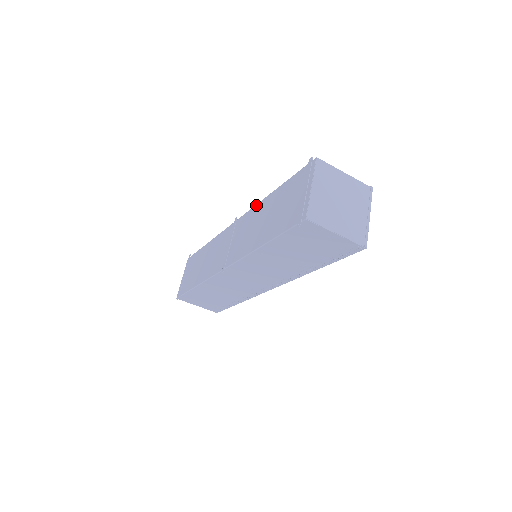
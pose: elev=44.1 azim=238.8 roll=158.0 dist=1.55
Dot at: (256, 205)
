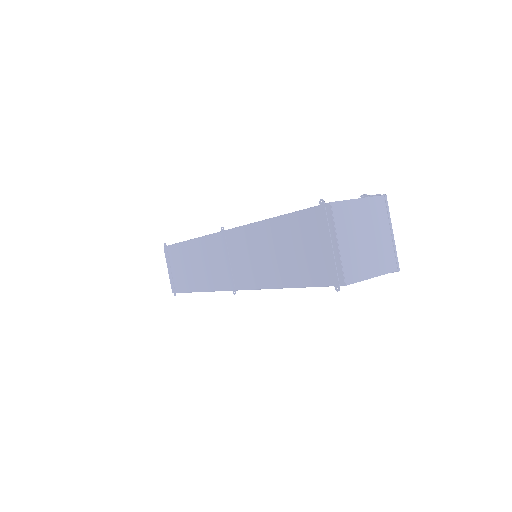
Dot at: (250, 225)
